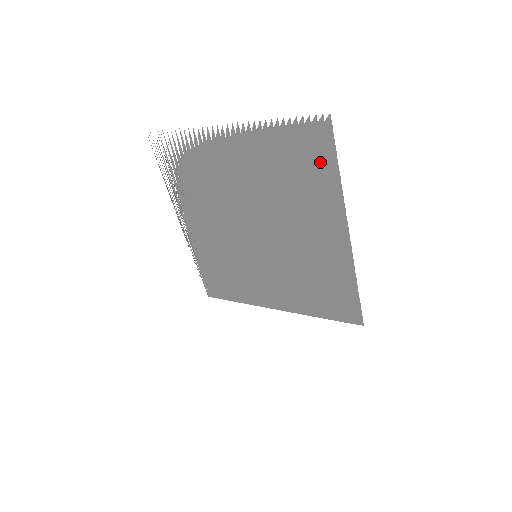
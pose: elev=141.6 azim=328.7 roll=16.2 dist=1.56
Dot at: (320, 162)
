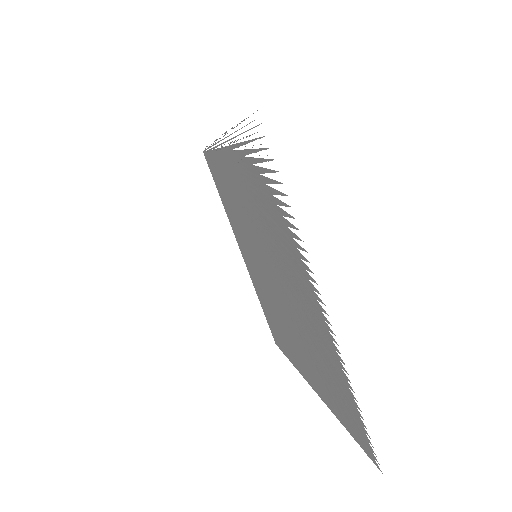
Dot at: (345, 417)
